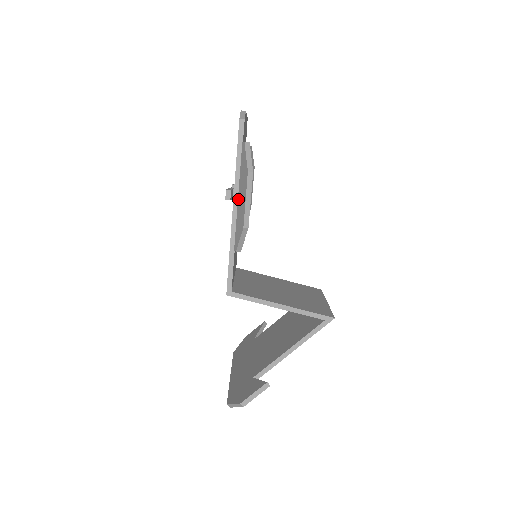
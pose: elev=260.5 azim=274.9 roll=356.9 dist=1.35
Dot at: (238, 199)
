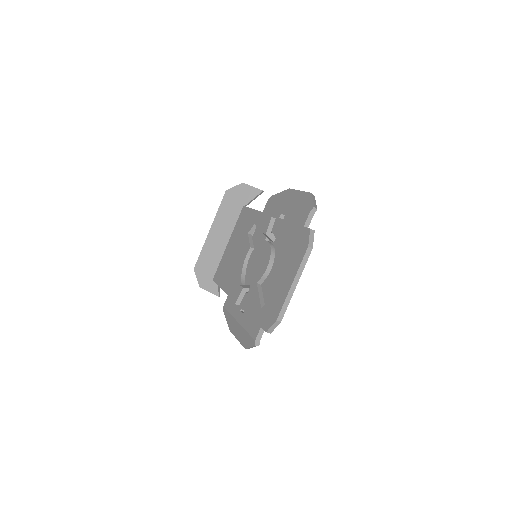
Dot at: (237, 322)
